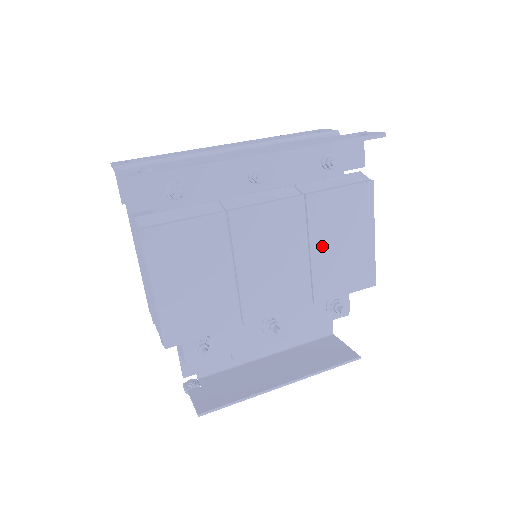
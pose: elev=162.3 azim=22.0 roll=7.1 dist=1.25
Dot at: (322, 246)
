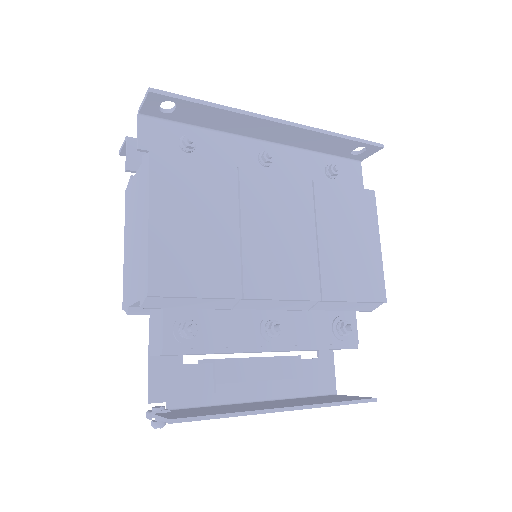
Dot at: (329, 237)
